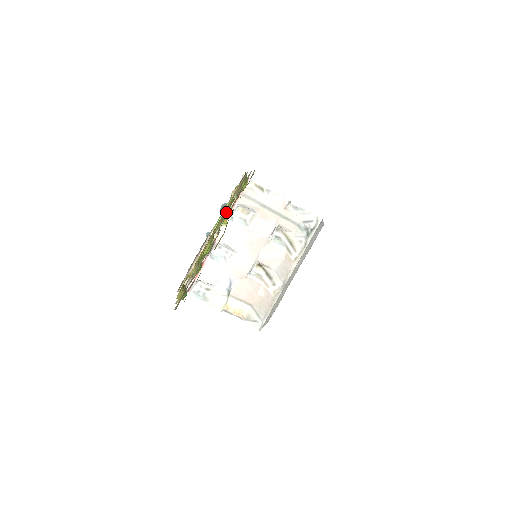
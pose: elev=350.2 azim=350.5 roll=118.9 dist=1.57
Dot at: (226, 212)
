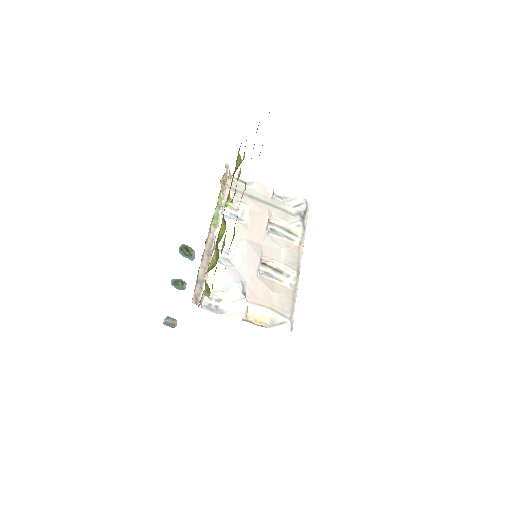
Dot at: (239, 174)
